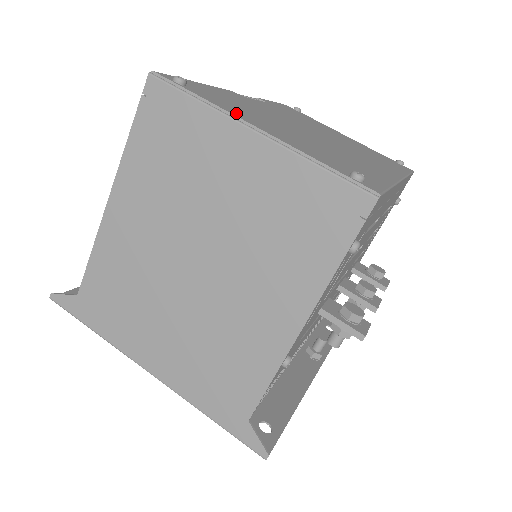
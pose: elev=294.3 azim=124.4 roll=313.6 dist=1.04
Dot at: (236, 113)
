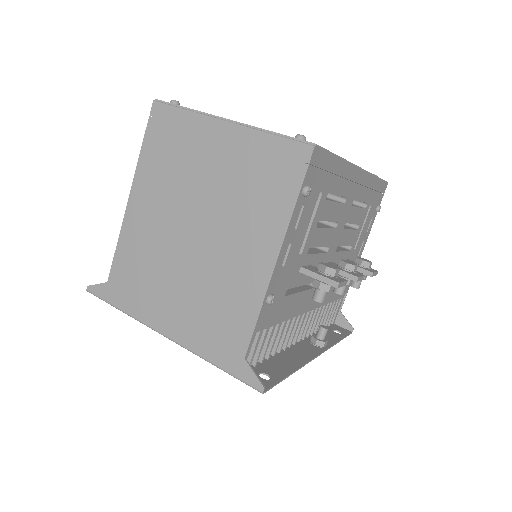
Dot at: occluded
